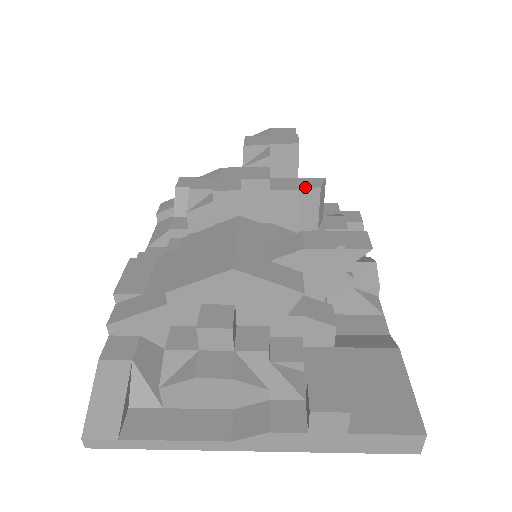
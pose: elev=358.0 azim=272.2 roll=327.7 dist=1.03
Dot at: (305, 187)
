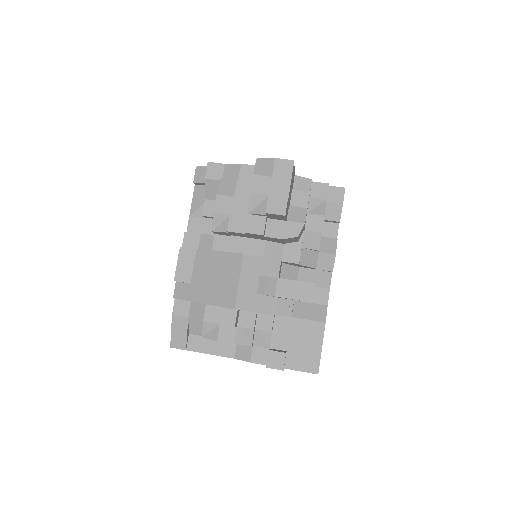
Dot at: (288, 236)
